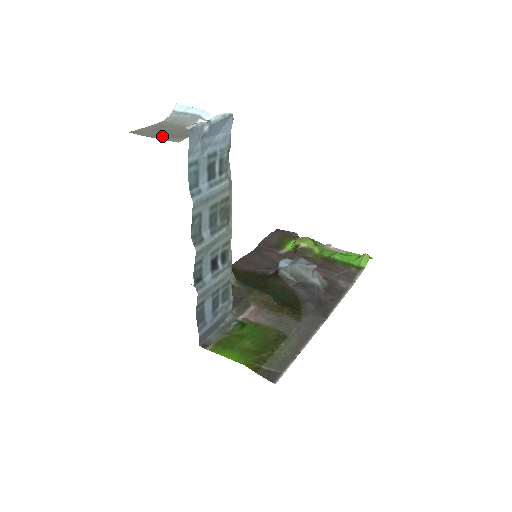
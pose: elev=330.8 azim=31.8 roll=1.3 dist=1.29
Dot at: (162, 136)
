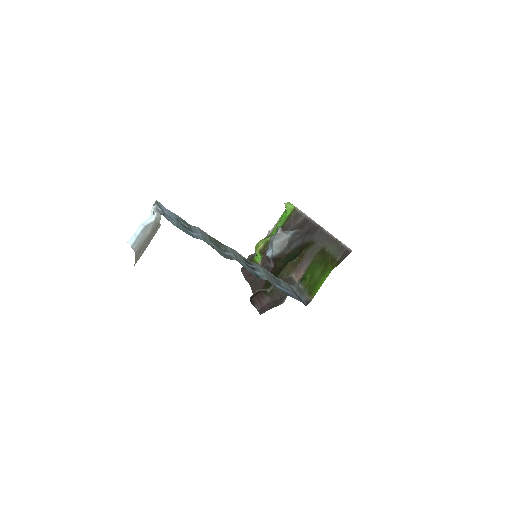
Dot at: (149, 242)
